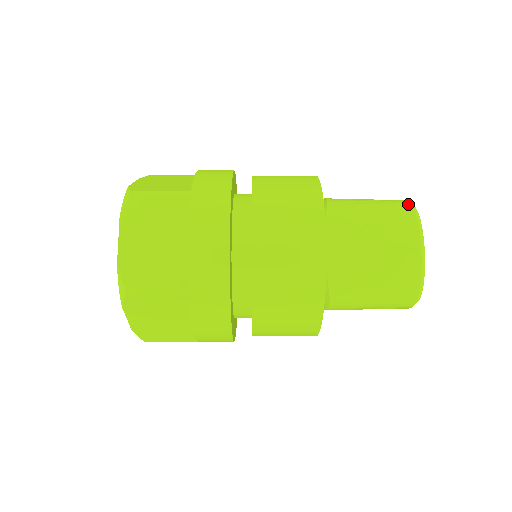
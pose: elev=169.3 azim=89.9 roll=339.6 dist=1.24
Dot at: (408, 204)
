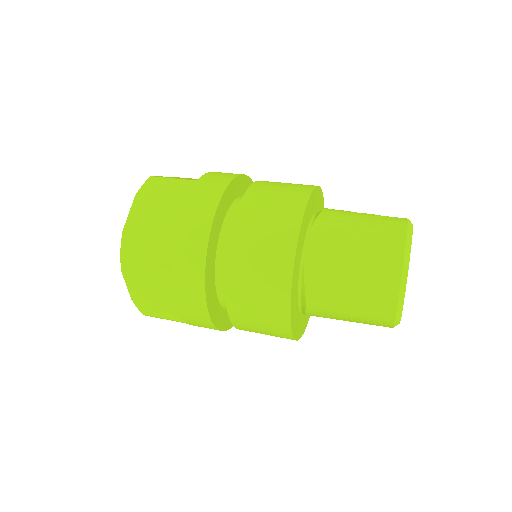
Dot at: (403, 220)
